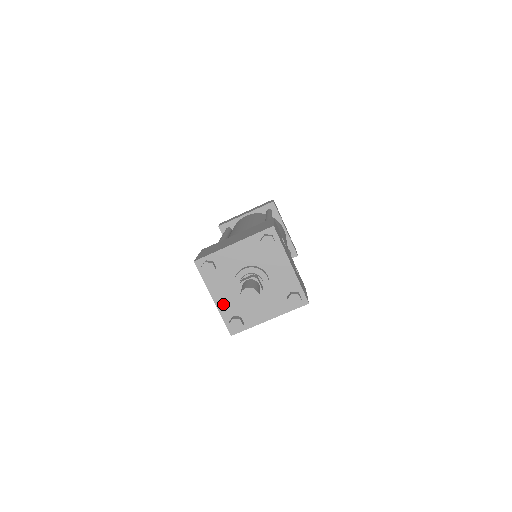
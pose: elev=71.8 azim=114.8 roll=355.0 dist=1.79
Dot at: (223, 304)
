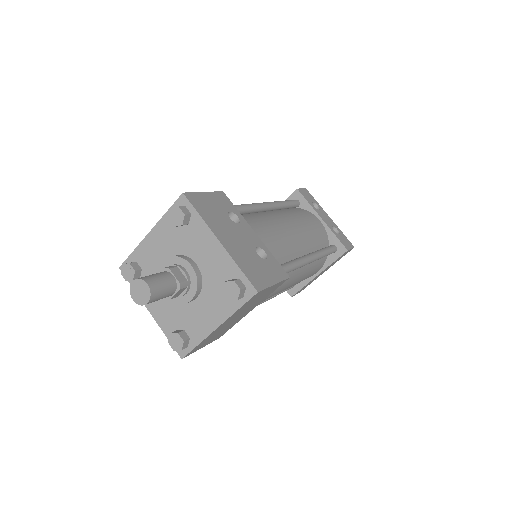
Dot at: (161, 316)
